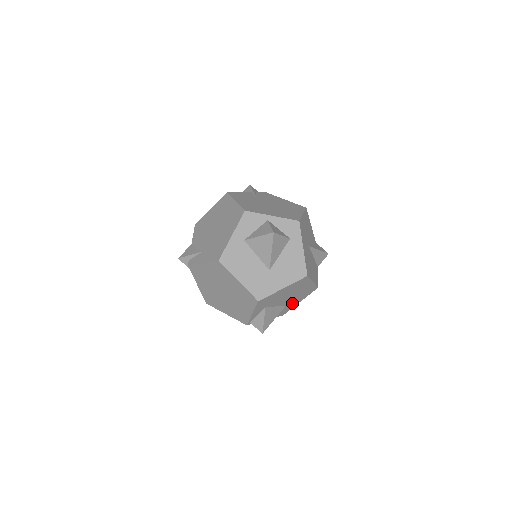
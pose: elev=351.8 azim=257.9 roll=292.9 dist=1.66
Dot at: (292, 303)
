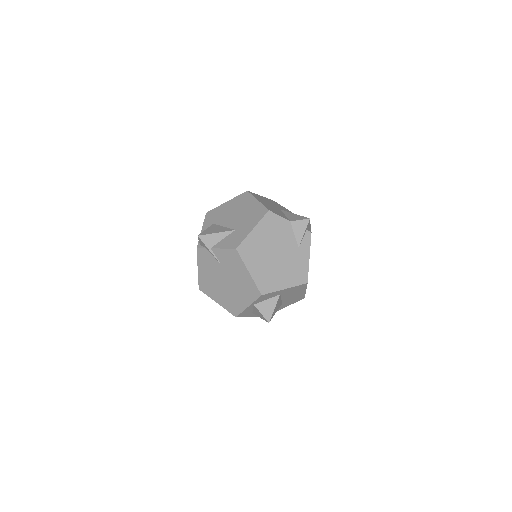
Dot at: (243, 229)
